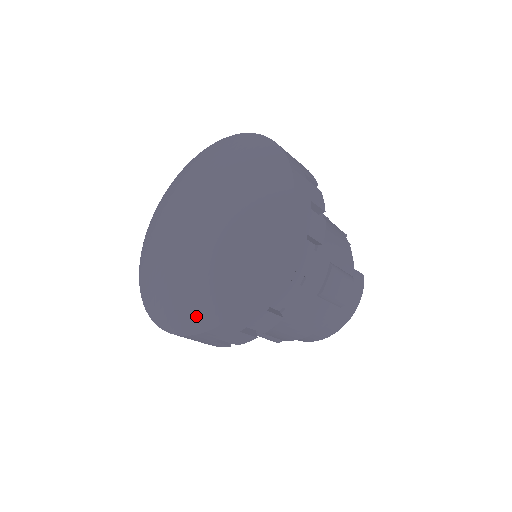
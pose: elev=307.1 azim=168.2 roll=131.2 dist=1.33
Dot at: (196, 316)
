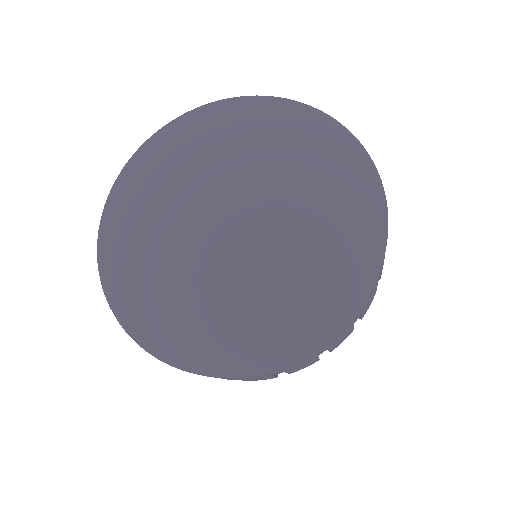
Dot at: (341, 292)
